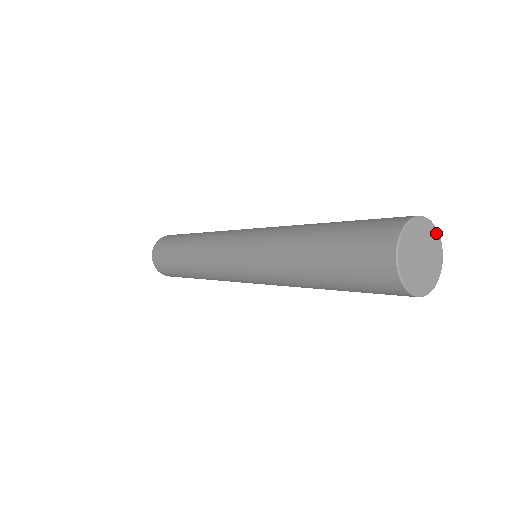
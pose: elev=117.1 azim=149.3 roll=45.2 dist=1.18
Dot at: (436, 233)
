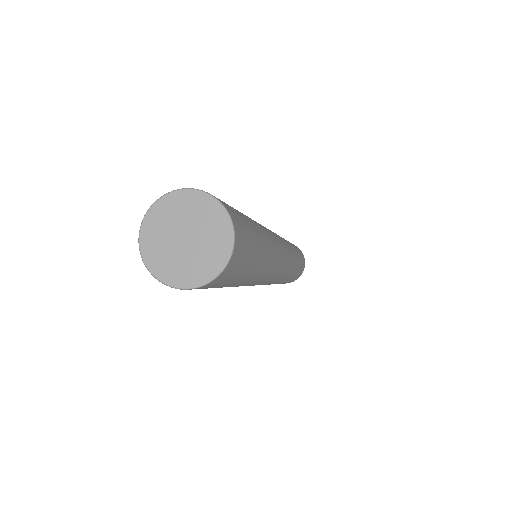
Dot at: (195, 194)
